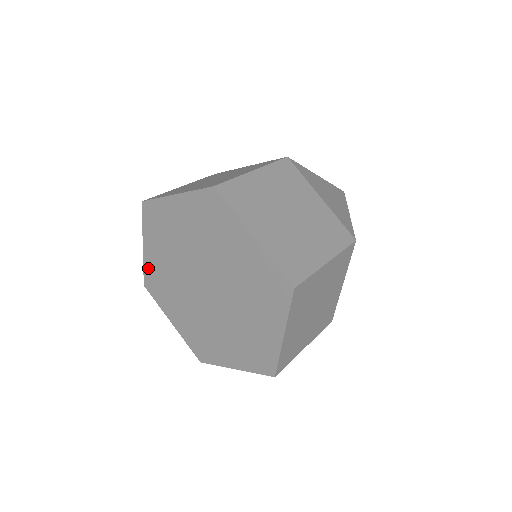
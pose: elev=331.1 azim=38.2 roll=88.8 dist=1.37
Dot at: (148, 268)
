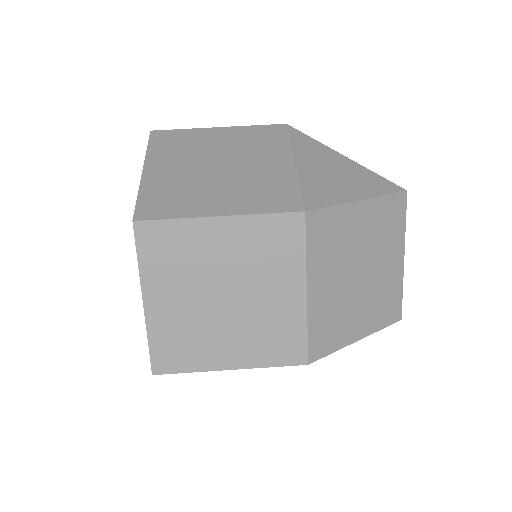
Dot at: occluded
